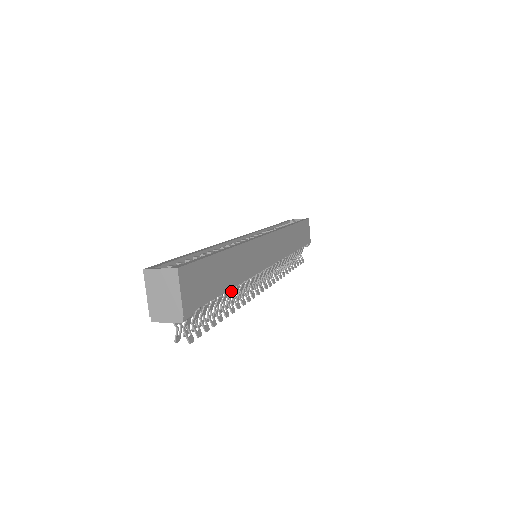
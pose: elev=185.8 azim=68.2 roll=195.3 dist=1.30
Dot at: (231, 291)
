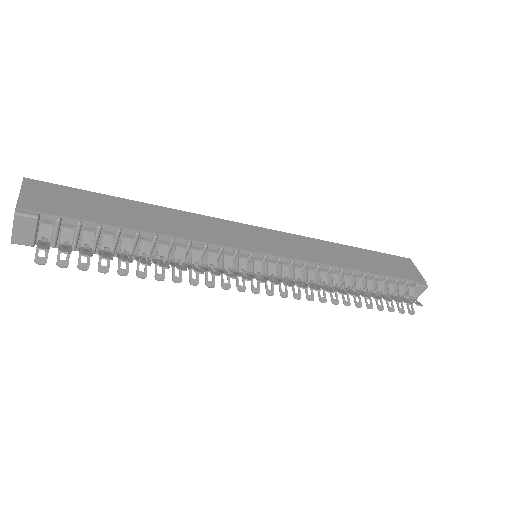
Dot at: (159, 246)
